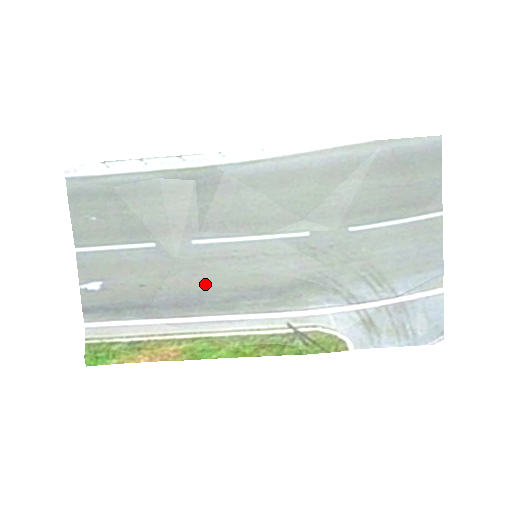
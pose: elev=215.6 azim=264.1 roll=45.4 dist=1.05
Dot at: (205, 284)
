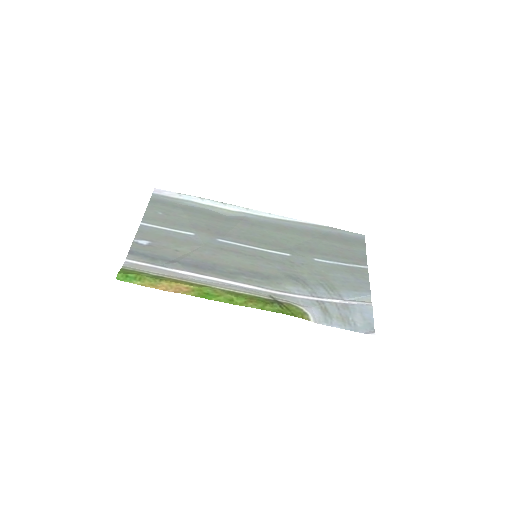
Dot at: (219, 261)
